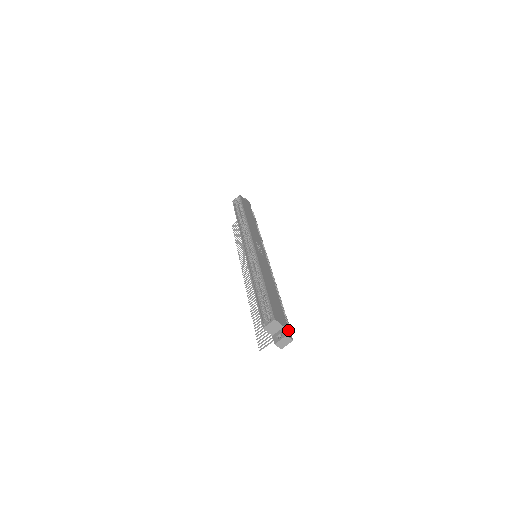
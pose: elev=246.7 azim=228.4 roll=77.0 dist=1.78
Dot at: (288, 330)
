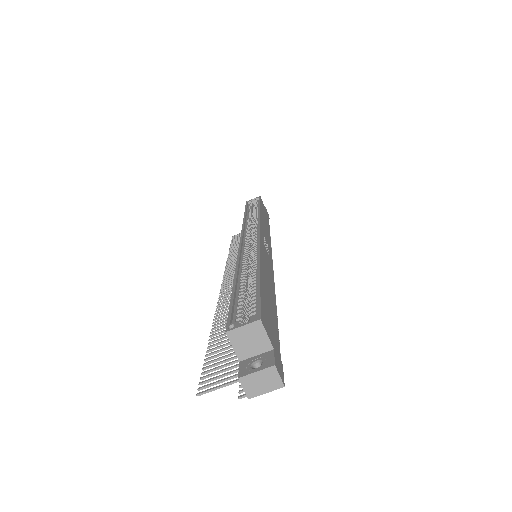
Dot at: (279, 361)
